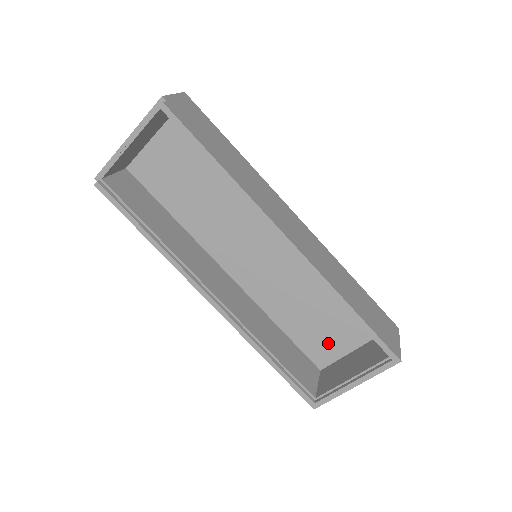
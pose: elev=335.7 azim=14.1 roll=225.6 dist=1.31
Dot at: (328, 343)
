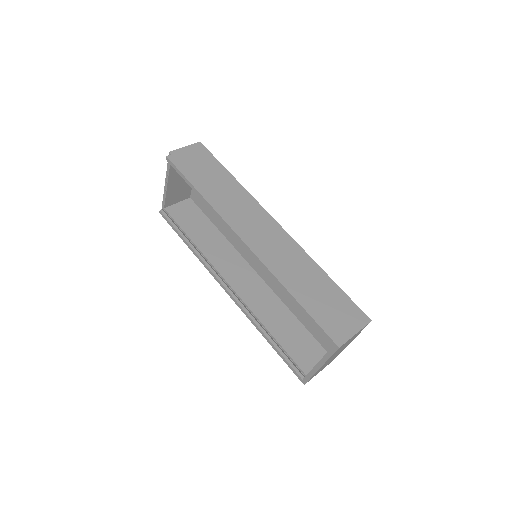
Dot at: occluded
